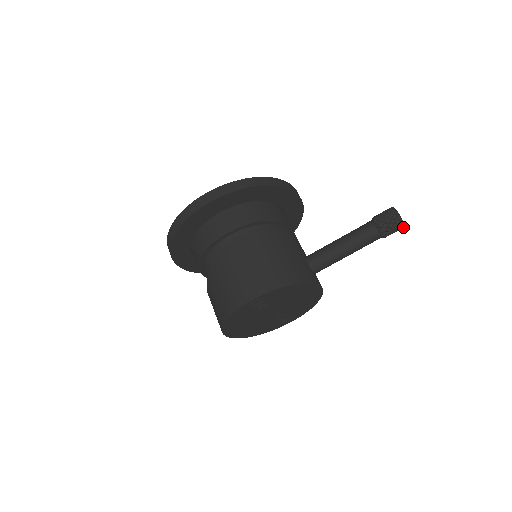
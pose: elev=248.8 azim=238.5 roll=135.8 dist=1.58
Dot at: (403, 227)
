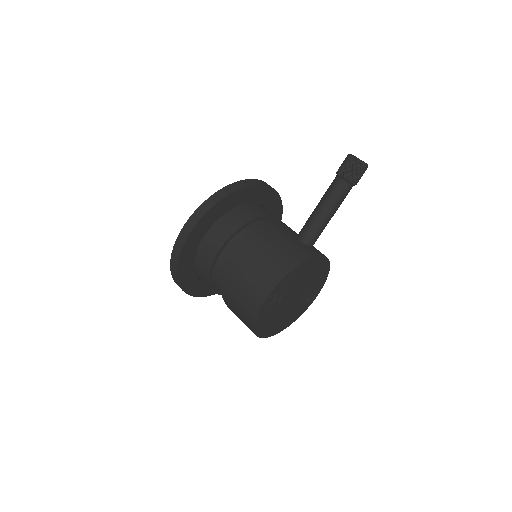
Dot at: (367, 167)
